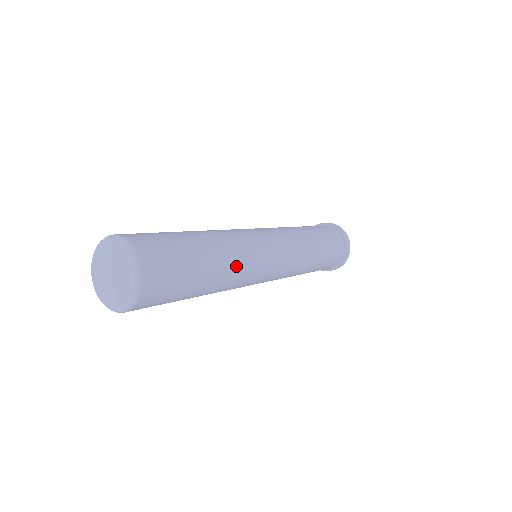
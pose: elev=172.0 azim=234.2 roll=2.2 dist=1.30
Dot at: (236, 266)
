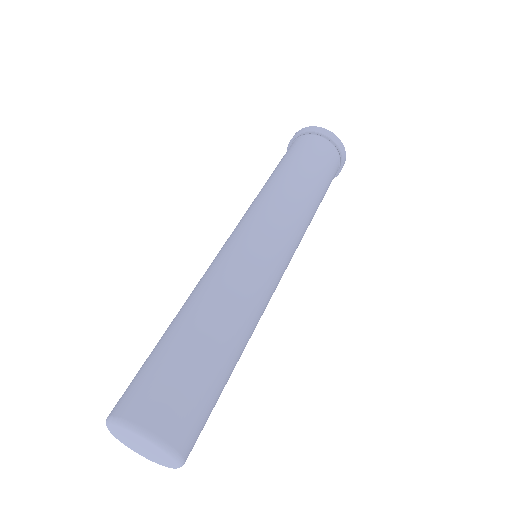
Dot at: (253, 331)
